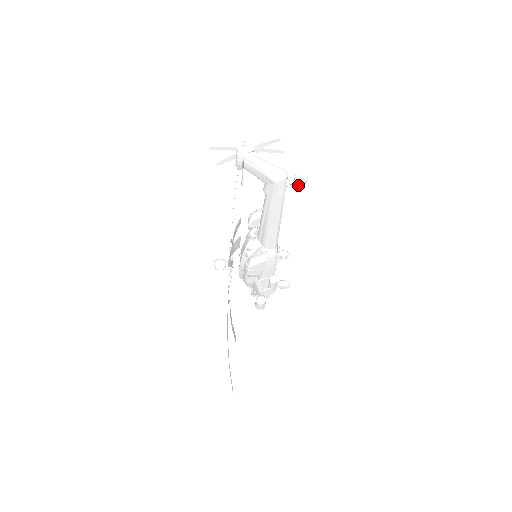
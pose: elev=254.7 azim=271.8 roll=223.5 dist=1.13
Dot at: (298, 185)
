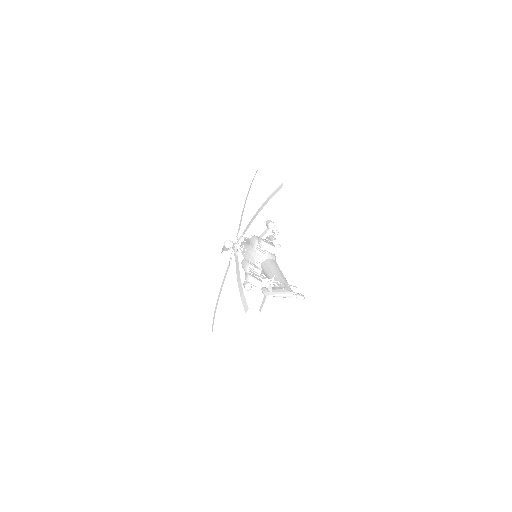
Dot at: occluded
